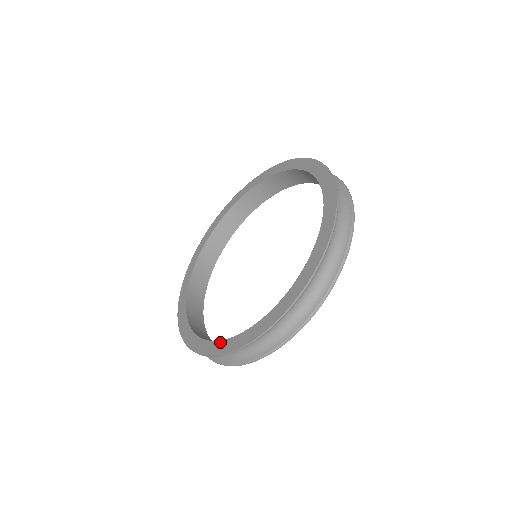
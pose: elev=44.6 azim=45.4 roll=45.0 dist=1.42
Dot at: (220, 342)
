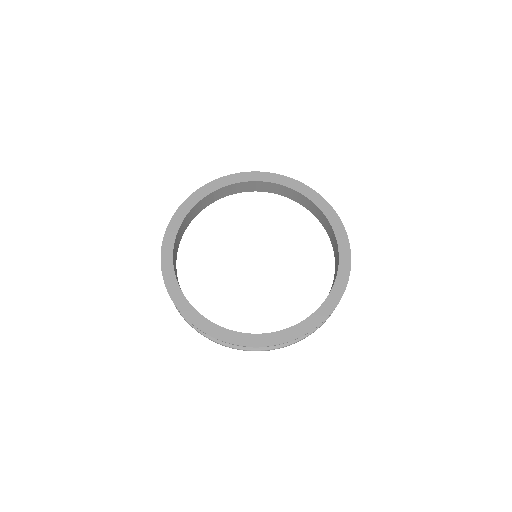
Dot at: (308, 319)
